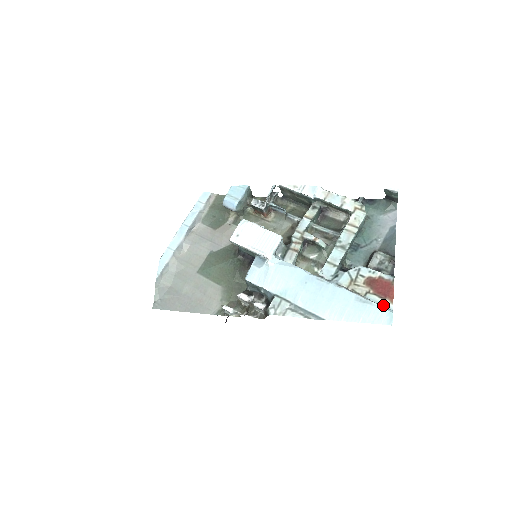
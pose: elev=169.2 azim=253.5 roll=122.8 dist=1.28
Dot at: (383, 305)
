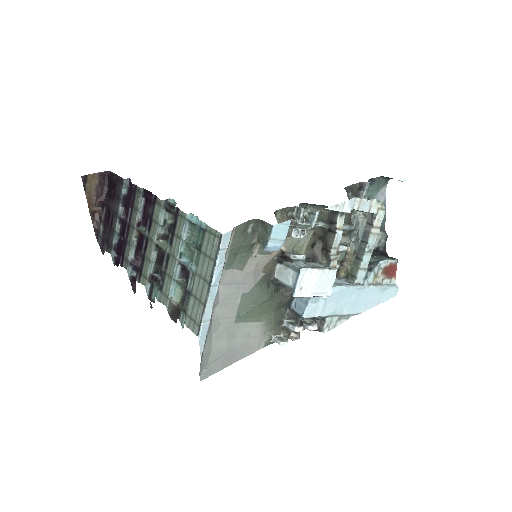
Dot at: (391, 283)
